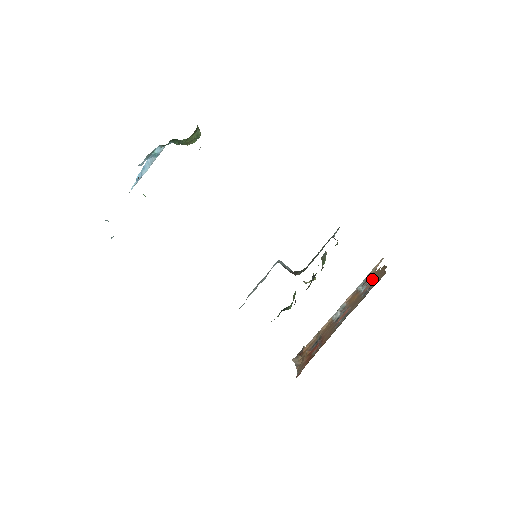
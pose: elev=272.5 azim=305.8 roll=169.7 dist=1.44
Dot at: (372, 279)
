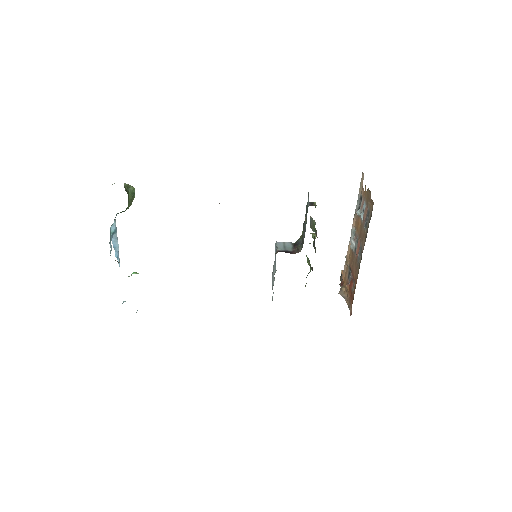
Dot at: (364, 204)
